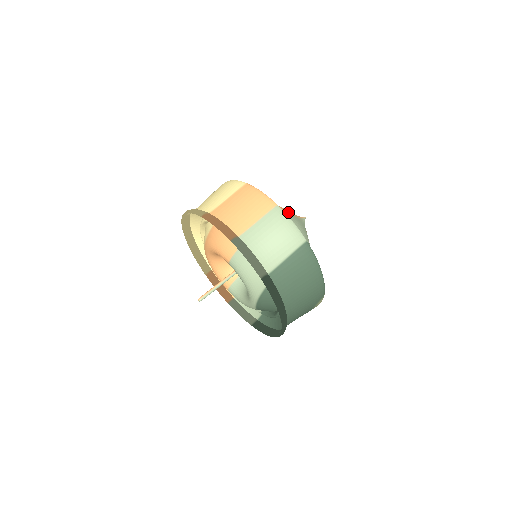
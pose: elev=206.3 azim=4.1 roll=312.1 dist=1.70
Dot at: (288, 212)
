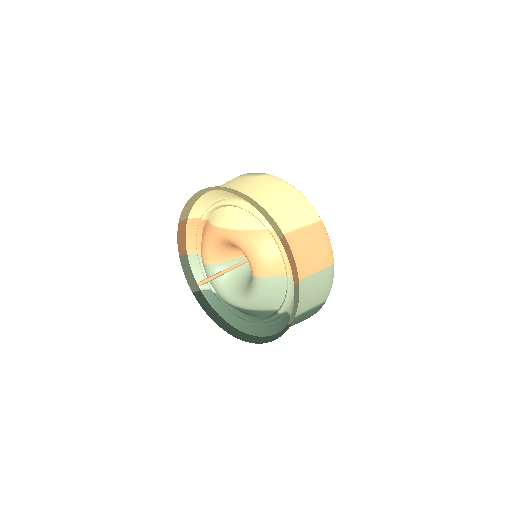
Dot at: occluded
